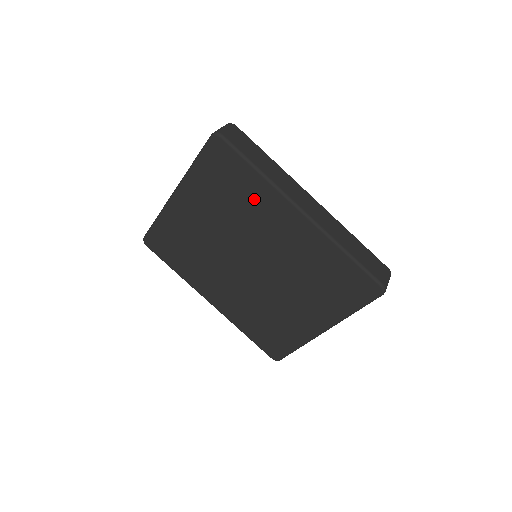
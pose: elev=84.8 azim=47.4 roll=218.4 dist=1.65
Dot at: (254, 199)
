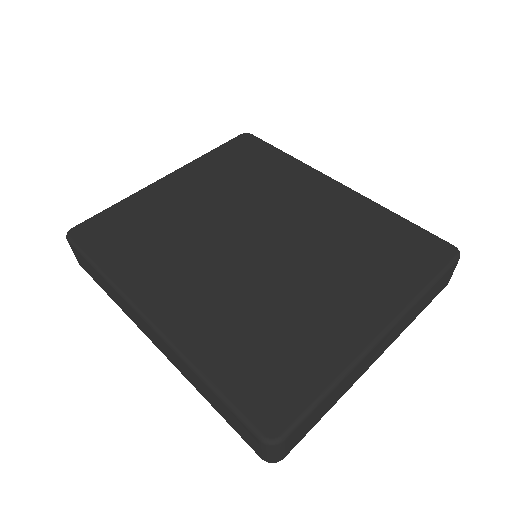
Dot at: (279, 174)
